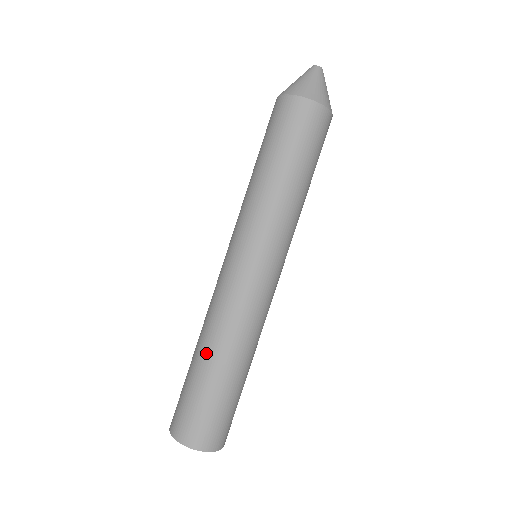
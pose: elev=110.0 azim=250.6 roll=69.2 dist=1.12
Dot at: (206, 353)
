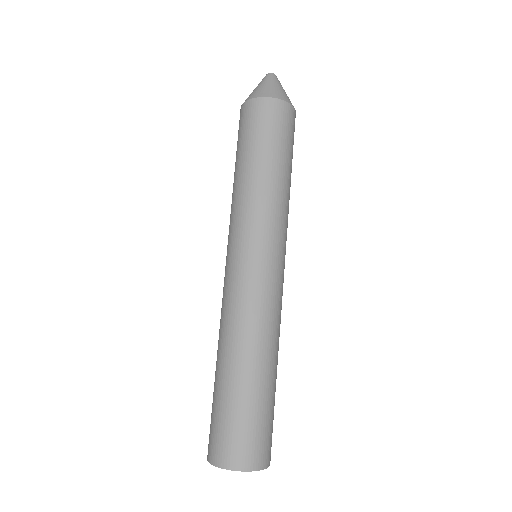
Dot at: (229, 361)
